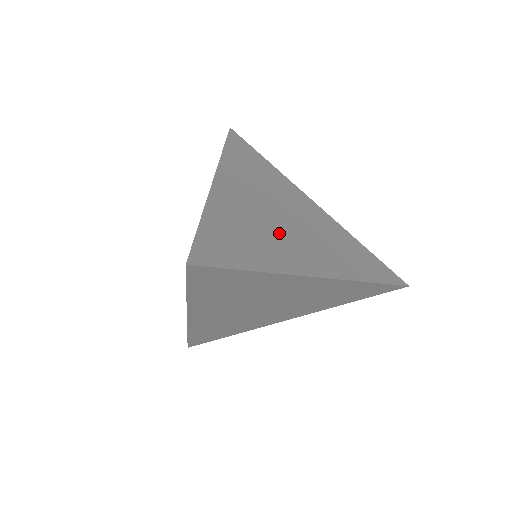
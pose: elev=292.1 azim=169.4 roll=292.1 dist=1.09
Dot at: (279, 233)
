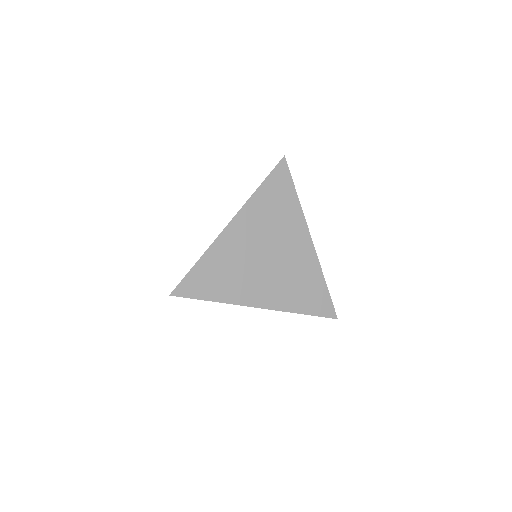
Dot at: (251, 272)
